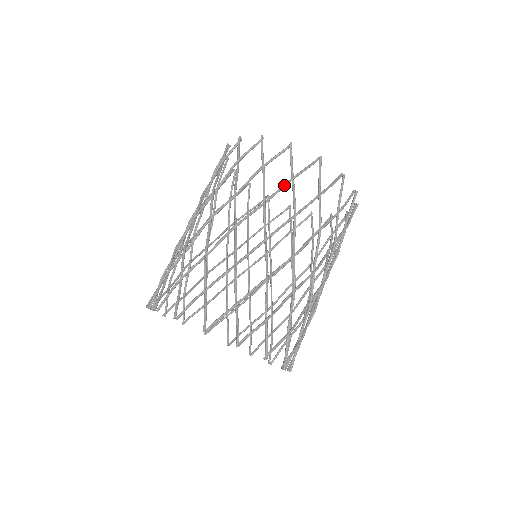
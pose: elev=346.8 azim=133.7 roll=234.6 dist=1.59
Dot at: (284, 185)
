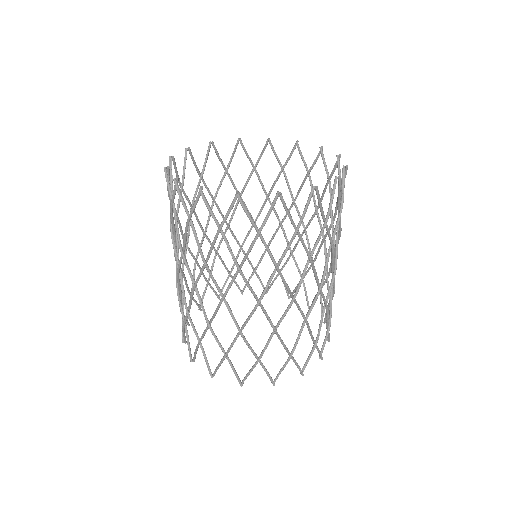
Dot at: occluded
